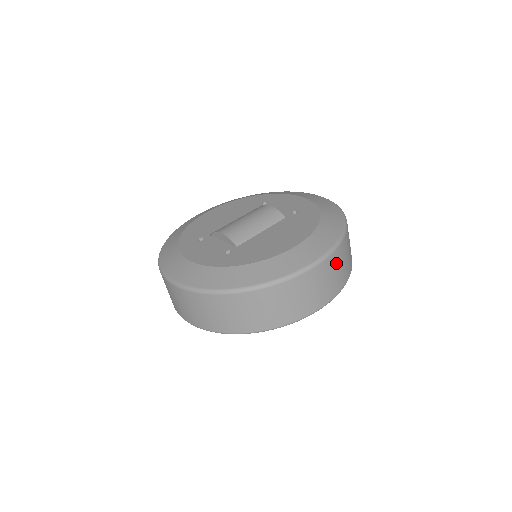
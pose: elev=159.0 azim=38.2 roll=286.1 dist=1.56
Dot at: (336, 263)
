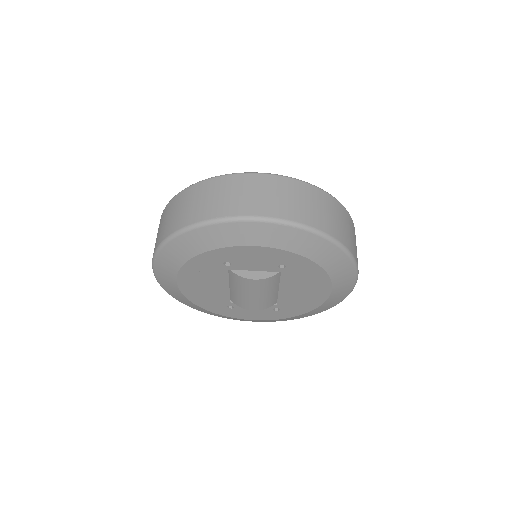
Dot at: occluded
